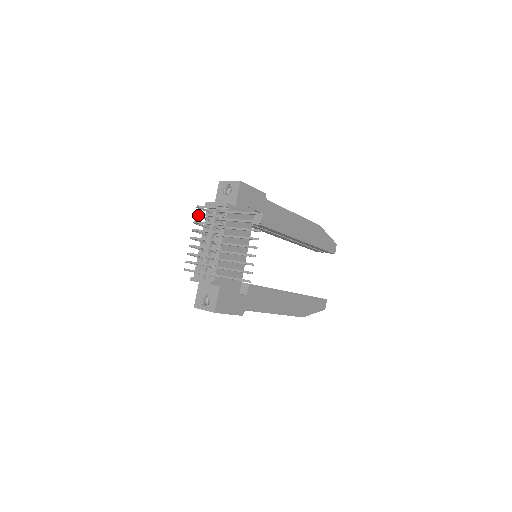
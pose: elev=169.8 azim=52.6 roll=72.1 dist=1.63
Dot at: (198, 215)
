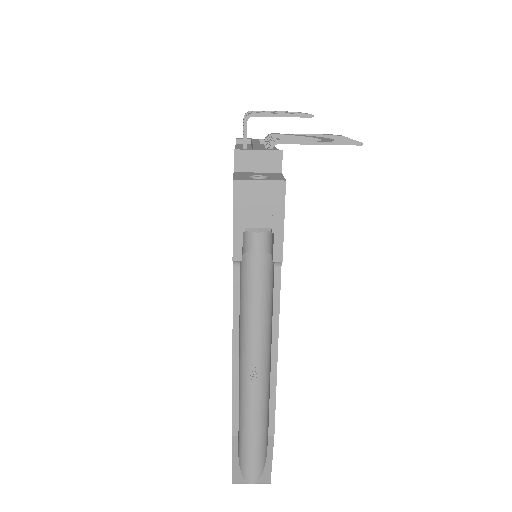
Dot at: occluded
